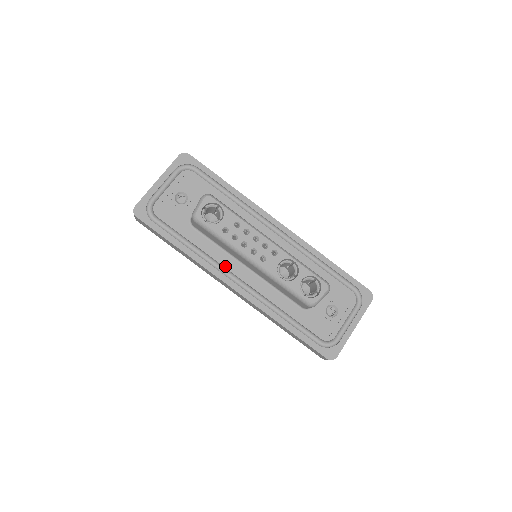
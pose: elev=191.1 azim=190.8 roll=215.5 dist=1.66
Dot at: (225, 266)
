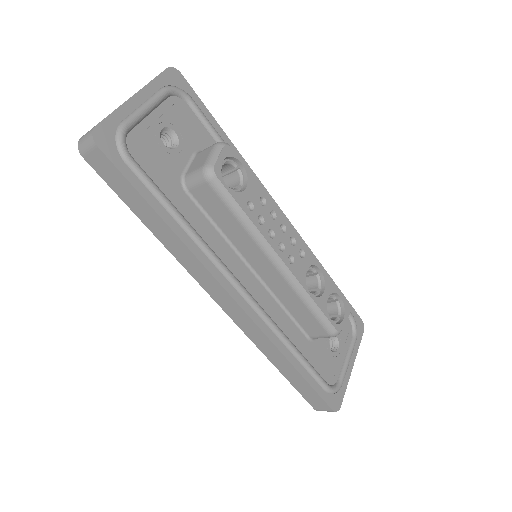
Dot at: (227, 264)
